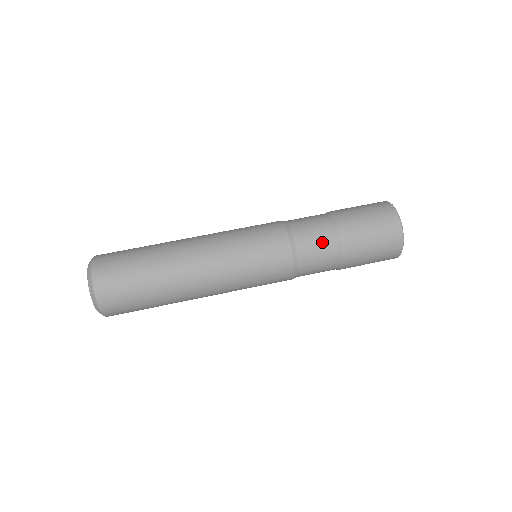
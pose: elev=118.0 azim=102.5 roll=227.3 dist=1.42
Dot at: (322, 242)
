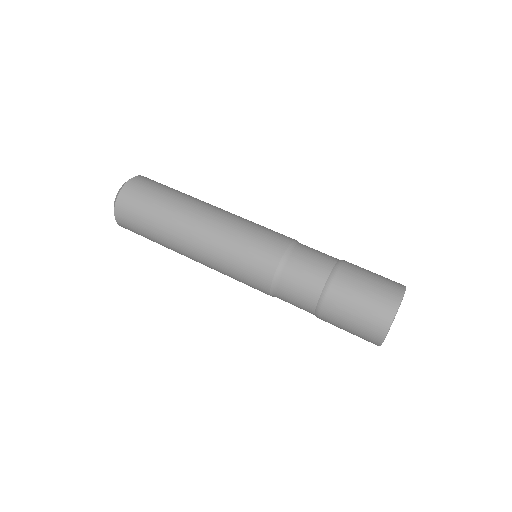
Dot at: (310, 276)
